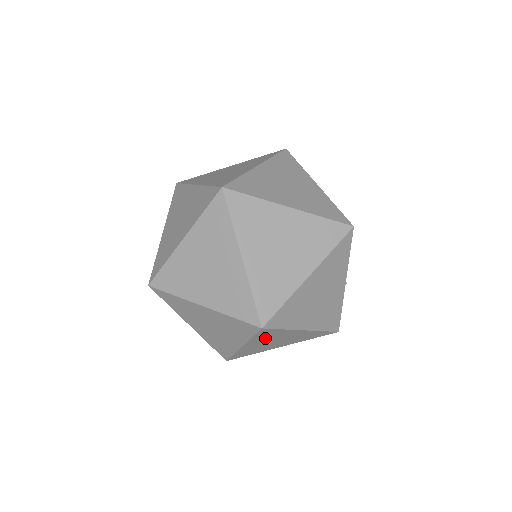
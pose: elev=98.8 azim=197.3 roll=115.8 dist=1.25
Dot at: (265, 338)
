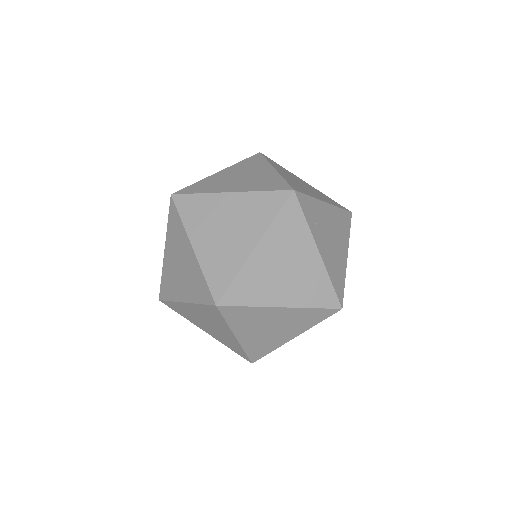
Dot at: occluded
